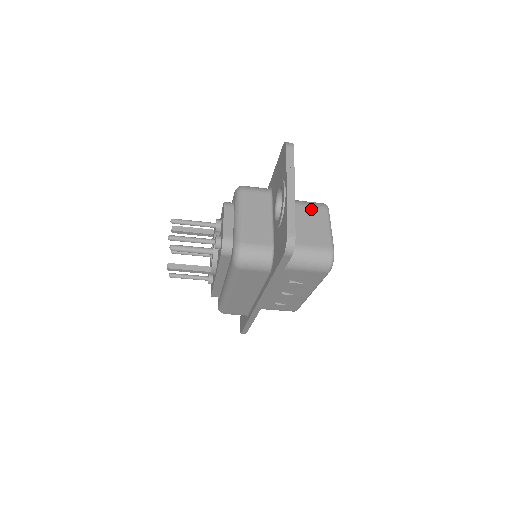
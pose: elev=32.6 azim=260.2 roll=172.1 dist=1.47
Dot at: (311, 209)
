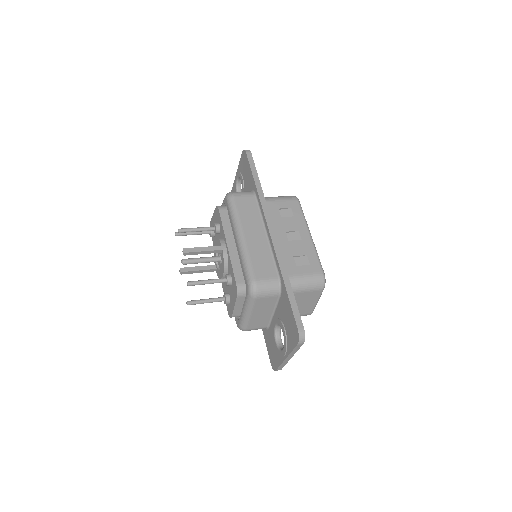
Dot at: (309, 293)
